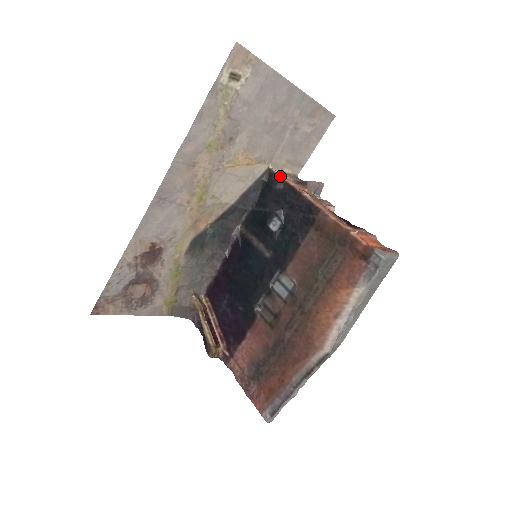
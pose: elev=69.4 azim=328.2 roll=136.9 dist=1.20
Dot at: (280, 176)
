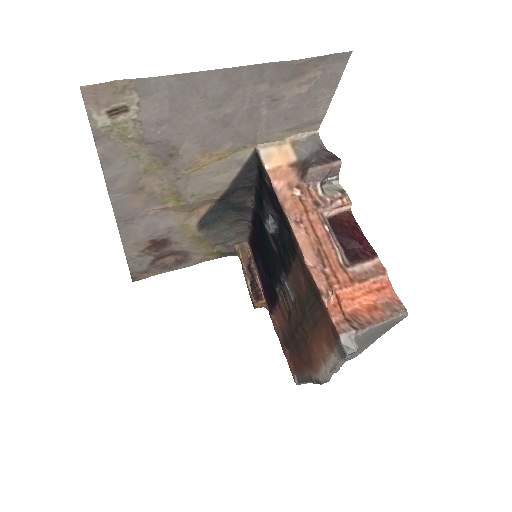
Dot at: (265, 169)
